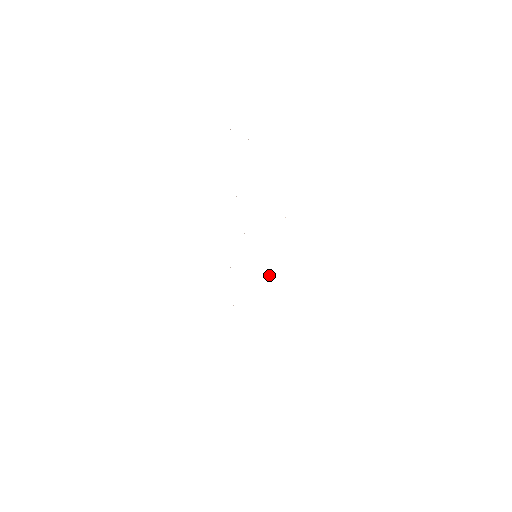
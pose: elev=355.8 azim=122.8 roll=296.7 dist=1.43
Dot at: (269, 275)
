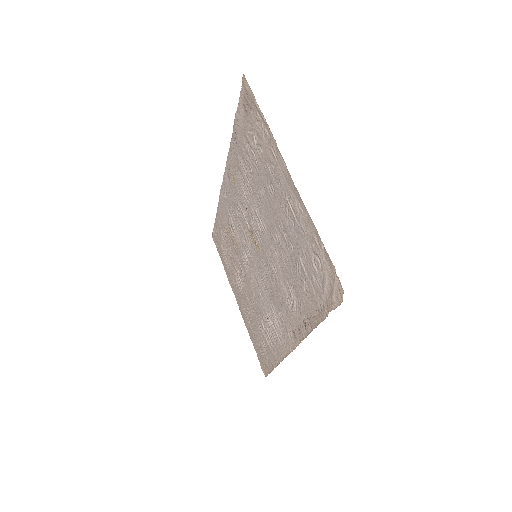
Dot at: (244, 257)
